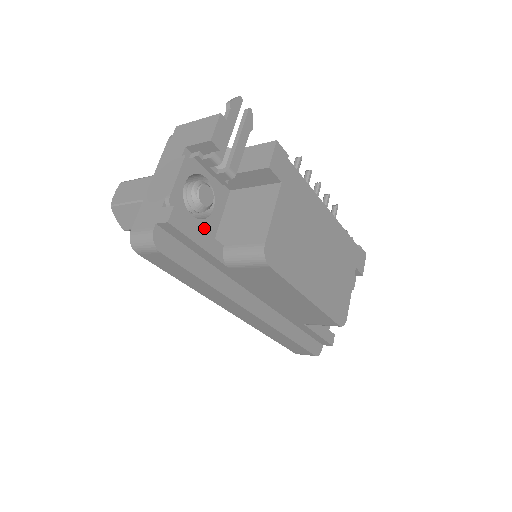
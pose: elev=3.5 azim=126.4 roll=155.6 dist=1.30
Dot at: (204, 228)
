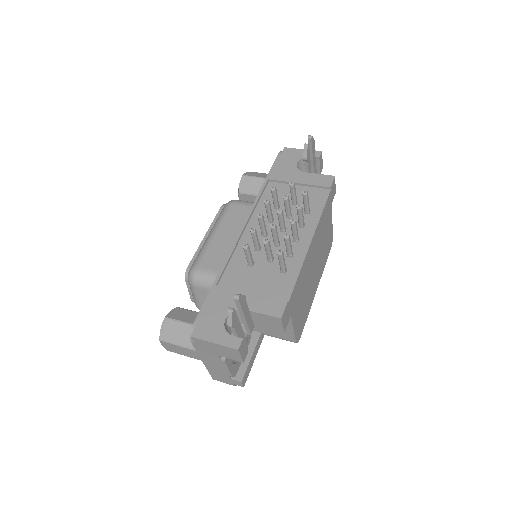
Dot at: occluded
